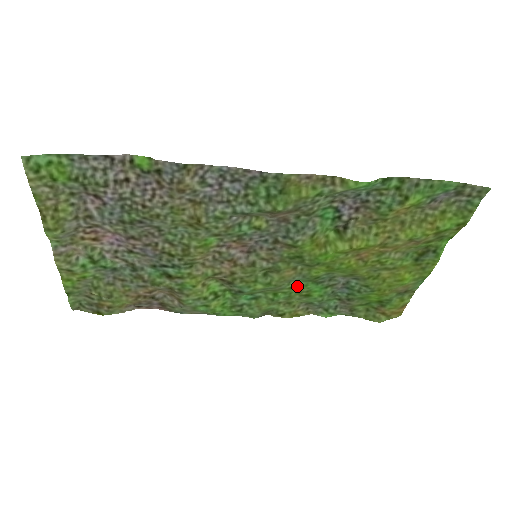
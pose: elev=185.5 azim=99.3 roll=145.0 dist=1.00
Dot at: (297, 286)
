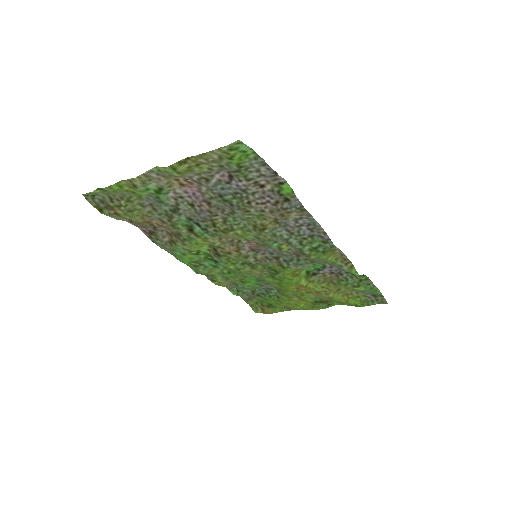
Dot at: (247, 277)
